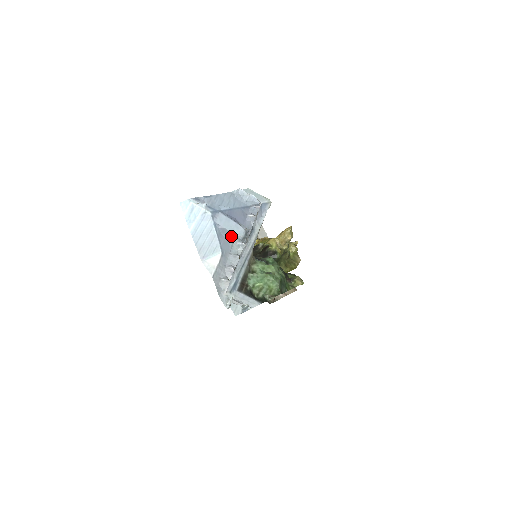
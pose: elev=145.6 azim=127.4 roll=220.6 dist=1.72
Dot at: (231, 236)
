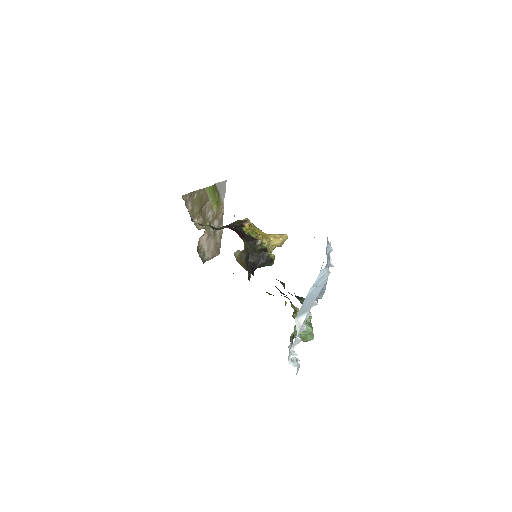
Dot at: (317, 296)
